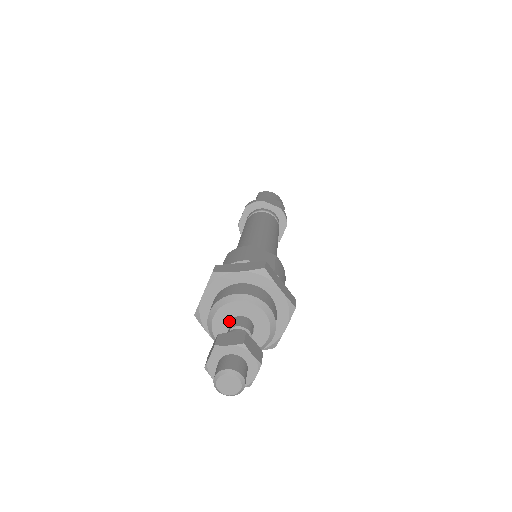
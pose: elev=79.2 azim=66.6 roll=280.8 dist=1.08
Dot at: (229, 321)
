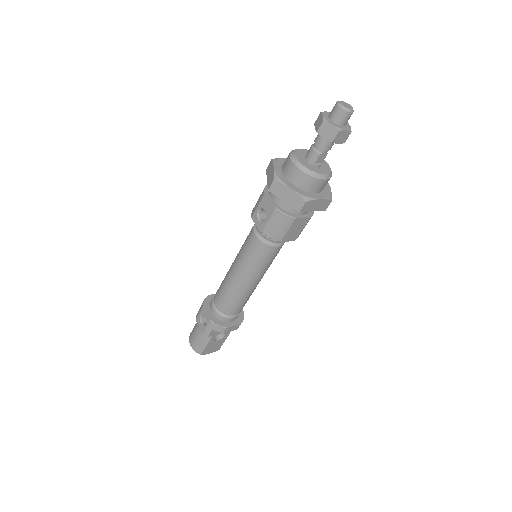
Dot at: occluded
